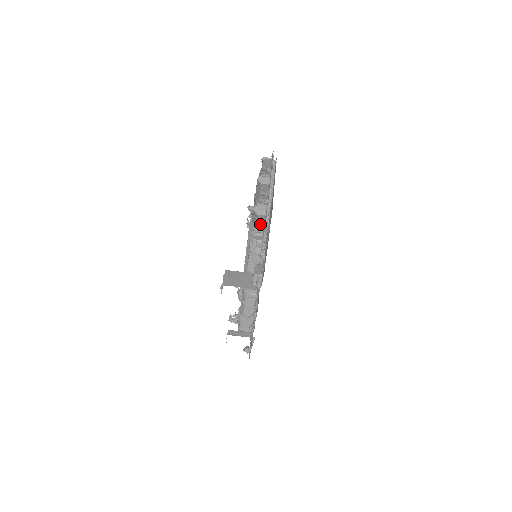
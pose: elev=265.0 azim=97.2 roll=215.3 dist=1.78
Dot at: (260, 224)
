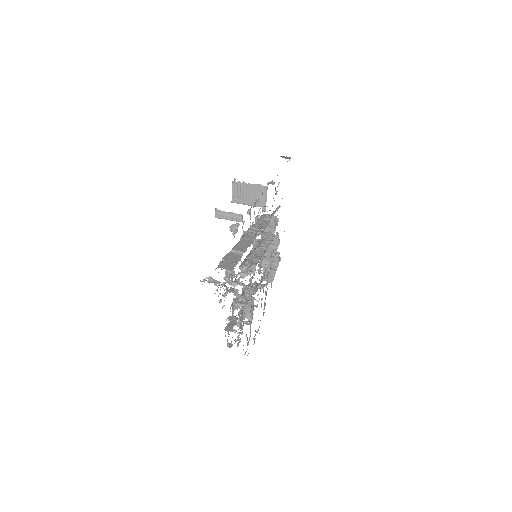
Dot at: (270, 227)
